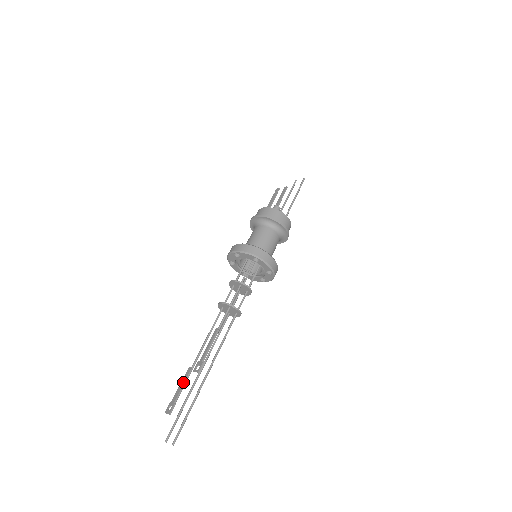
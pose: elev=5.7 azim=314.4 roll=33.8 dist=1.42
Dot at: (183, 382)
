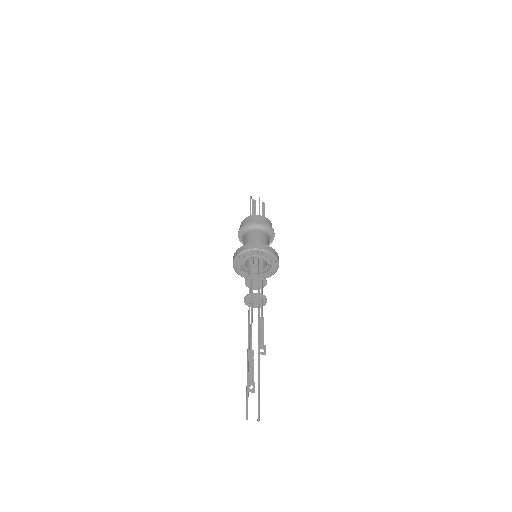
Dot at: (252, 363)
